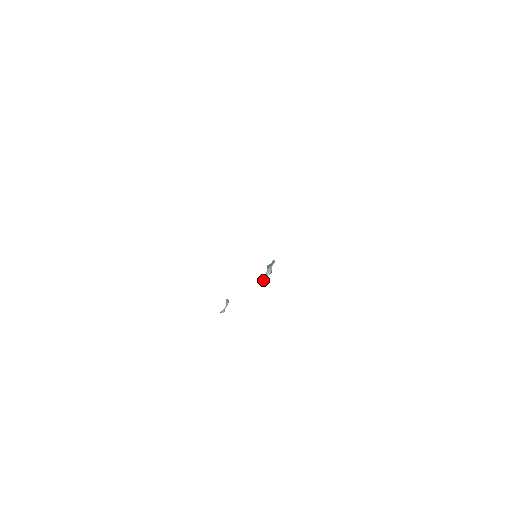
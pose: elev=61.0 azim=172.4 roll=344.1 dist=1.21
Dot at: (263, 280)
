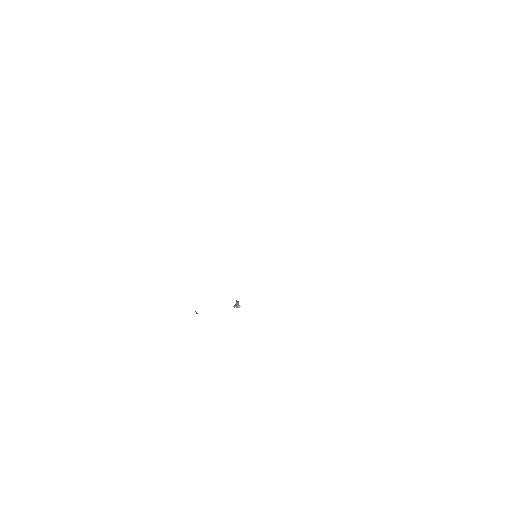
Dot at: (235, 305)
